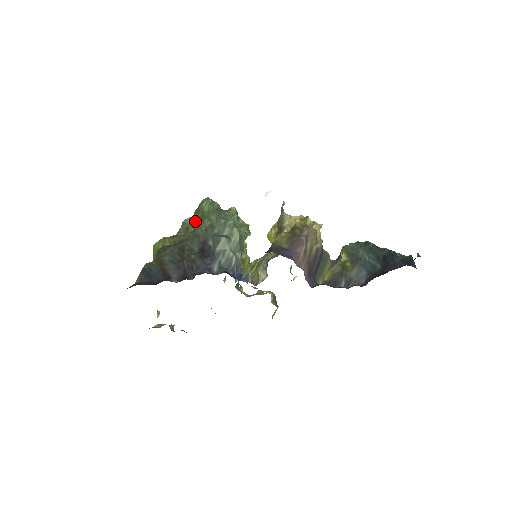
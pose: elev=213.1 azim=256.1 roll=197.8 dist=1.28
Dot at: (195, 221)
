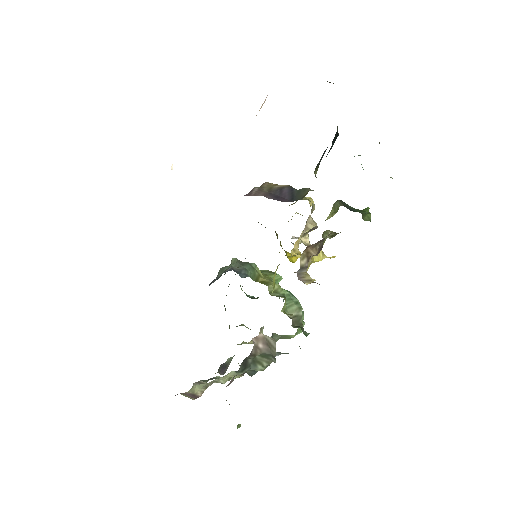
Dot at: occluded
